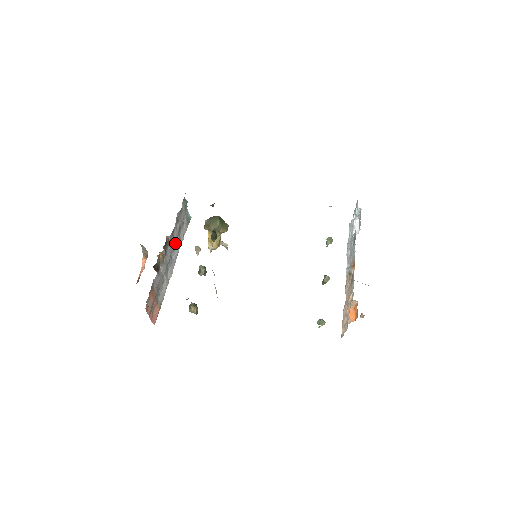
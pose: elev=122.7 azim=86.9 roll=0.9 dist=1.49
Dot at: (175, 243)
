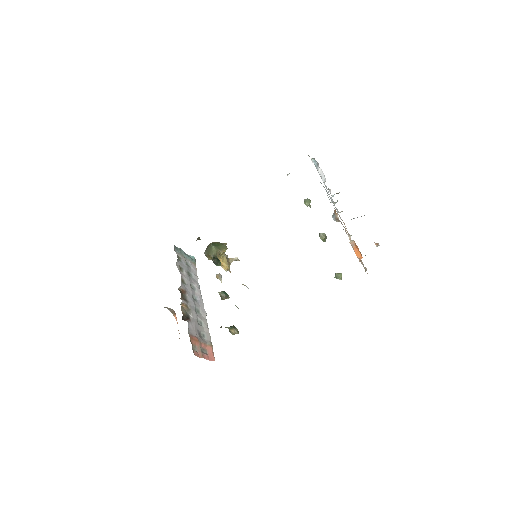
Dot at: (192, 287)
